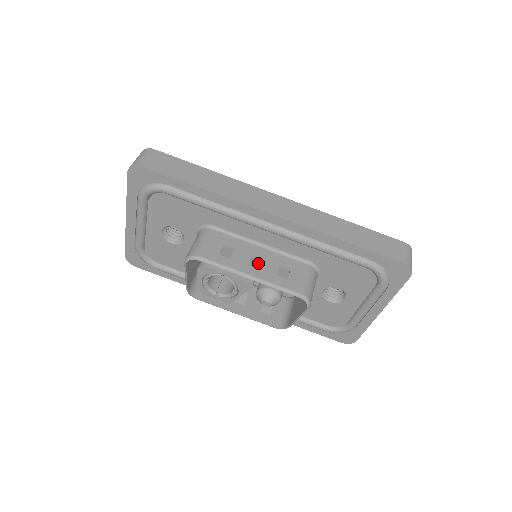
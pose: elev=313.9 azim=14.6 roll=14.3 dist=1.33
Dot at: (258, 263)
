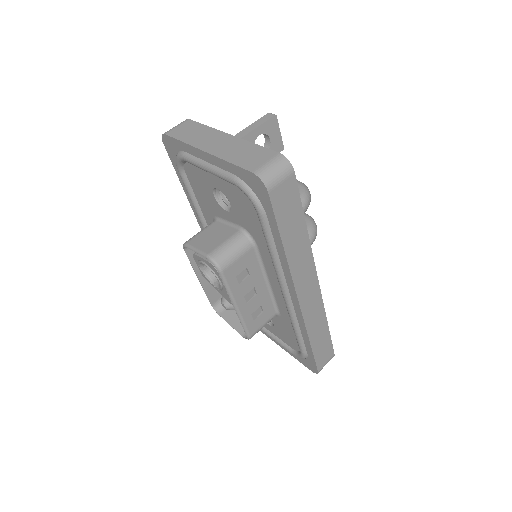
Dot at: (251, 296)
